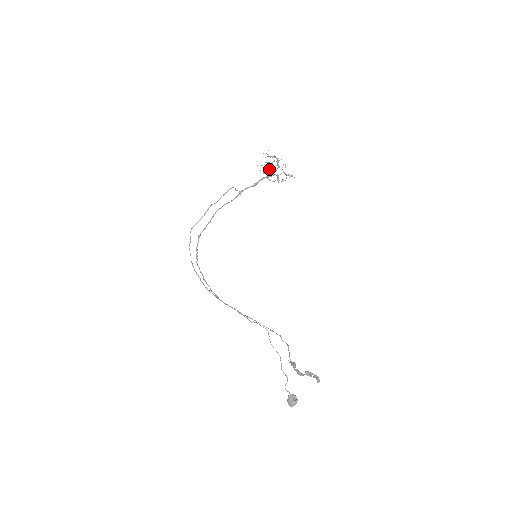
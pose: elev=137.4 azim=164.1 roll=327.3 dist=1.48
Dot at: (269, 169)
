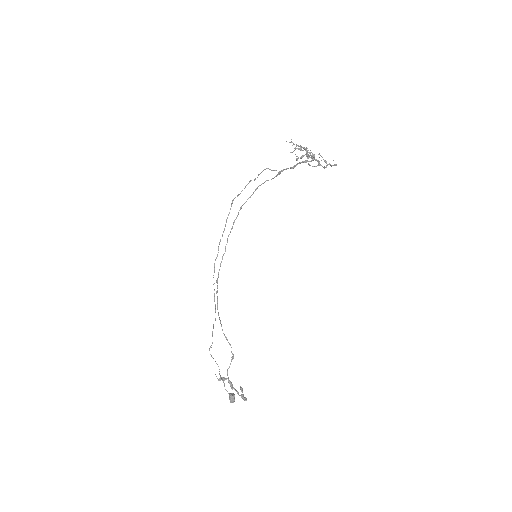
Dot at: (303, 155)
